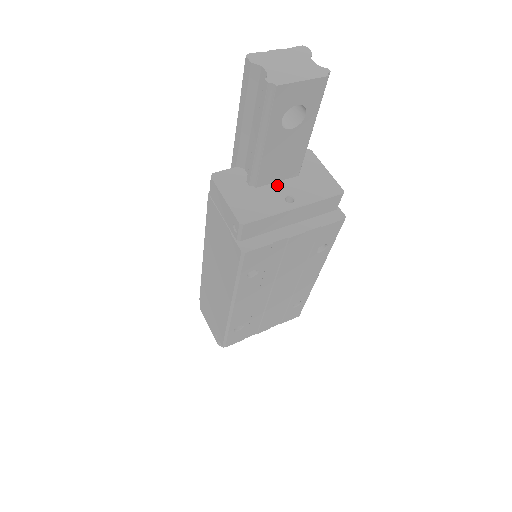
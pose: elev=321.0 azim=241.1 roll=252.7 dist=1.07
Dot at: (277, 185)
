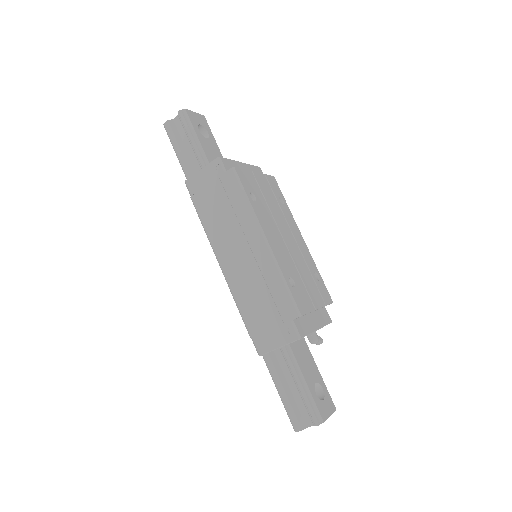
Dot at: occluded
